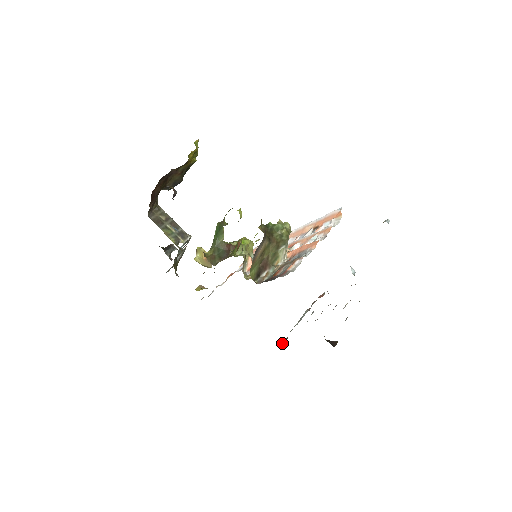
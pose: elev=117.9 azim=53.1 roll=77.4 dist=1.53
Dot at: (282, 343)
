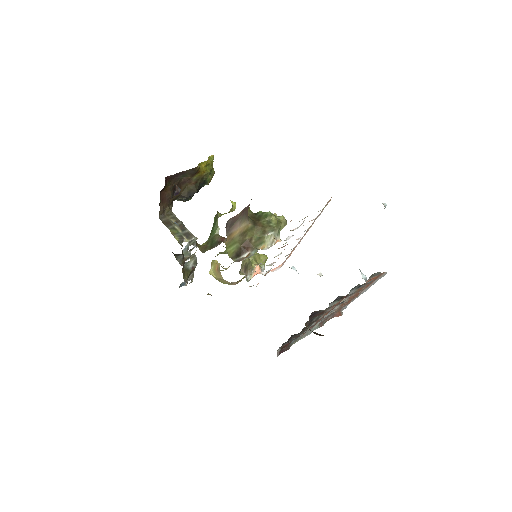
Dot at: occluded
